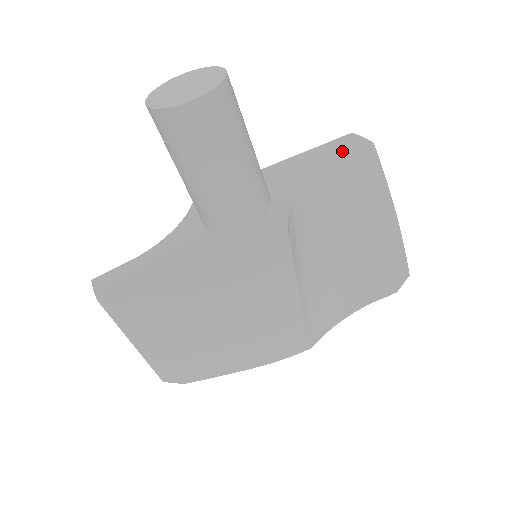
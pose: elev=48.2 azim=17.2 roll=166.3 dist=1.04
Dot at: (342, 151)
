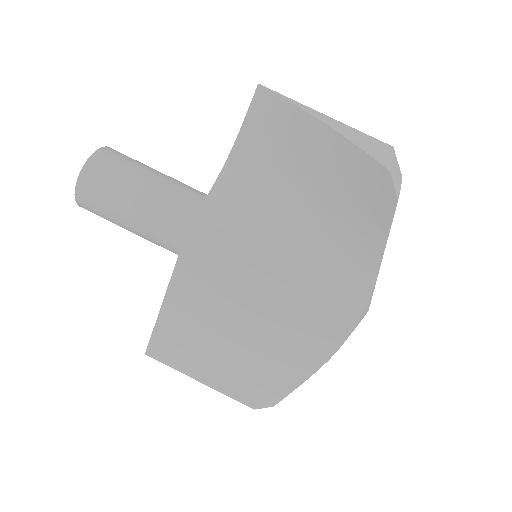
Dot at: occluded
